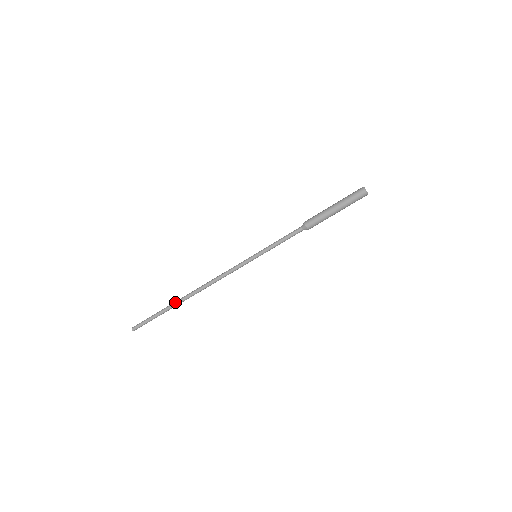
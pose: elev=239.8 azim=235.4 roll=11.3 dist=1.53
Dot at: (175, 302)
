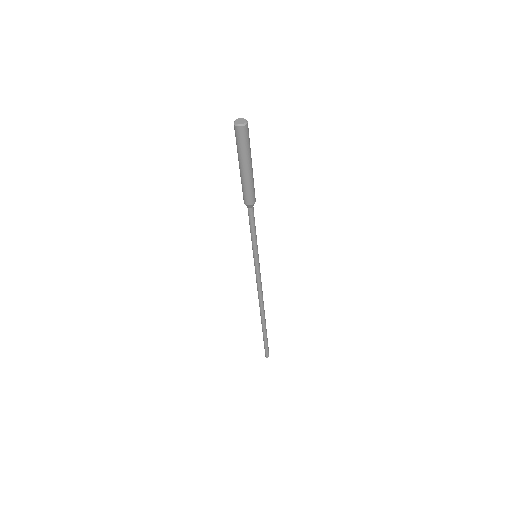
Dot at: (262, 326)
